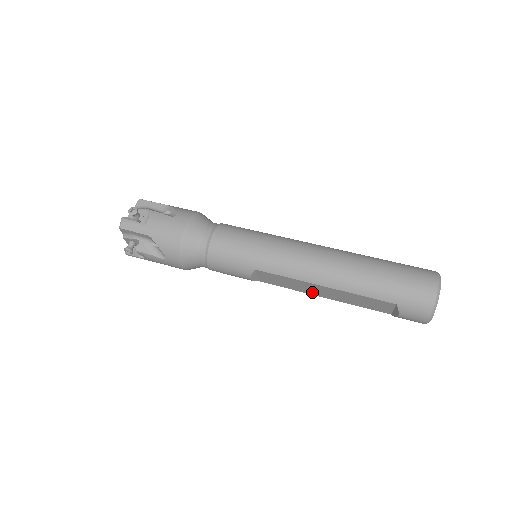
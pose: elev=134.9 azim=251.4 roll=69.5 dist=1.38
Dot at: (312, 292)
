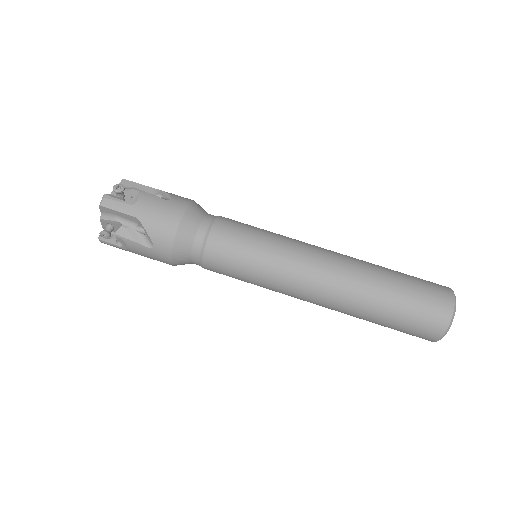
Dot at: occluded
